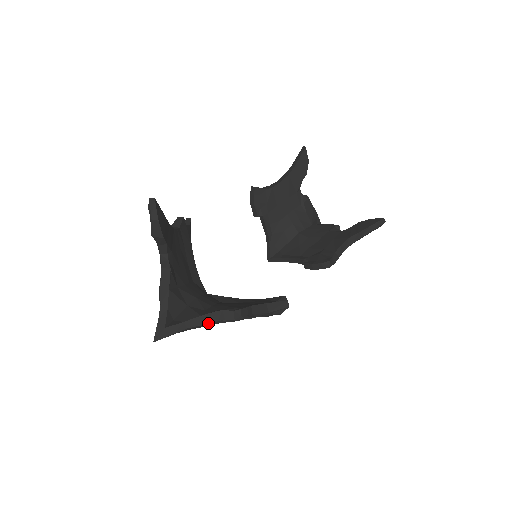
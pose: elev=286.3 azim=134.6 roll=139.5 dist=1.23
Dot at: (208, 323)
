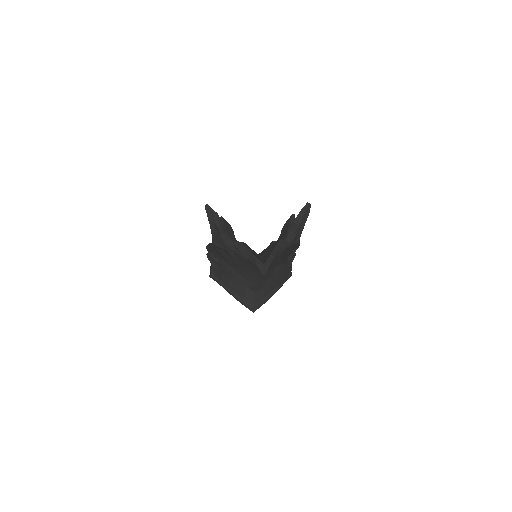
Dot at: (281, 249)
